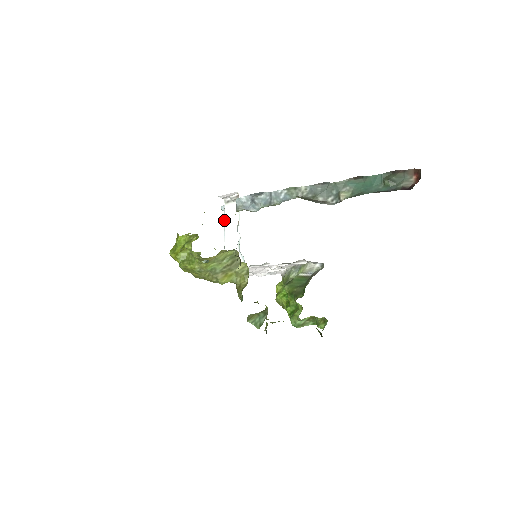
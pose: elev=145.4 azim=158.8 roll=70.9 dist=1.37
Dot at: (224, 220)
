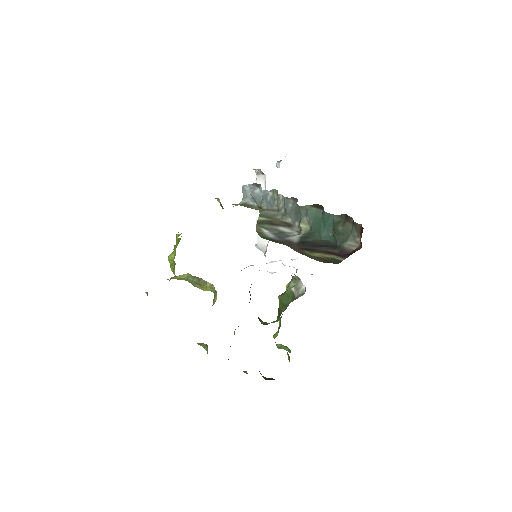
Dot at: occluded
